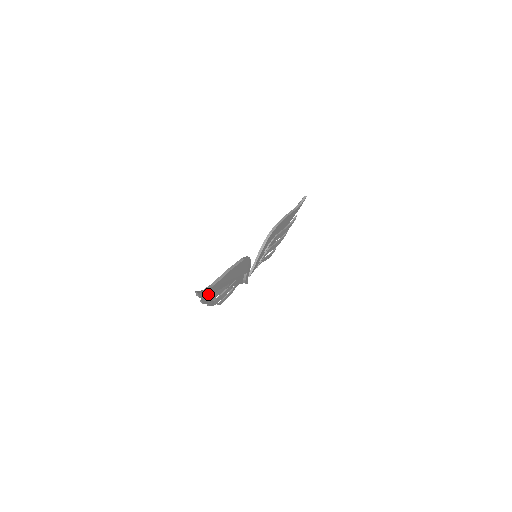
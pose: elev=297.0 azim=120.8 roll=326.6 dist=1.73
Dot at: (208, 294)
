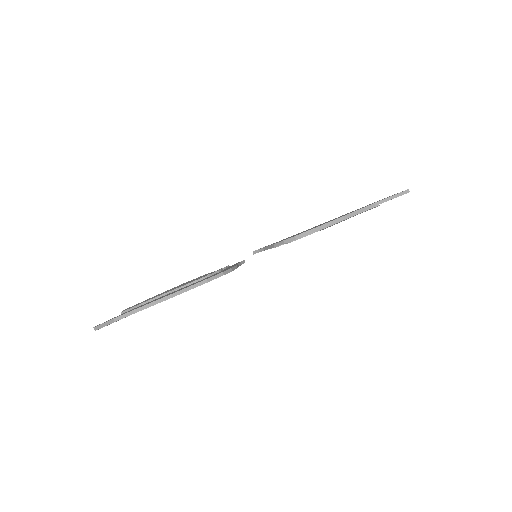
Dot at: occluded
